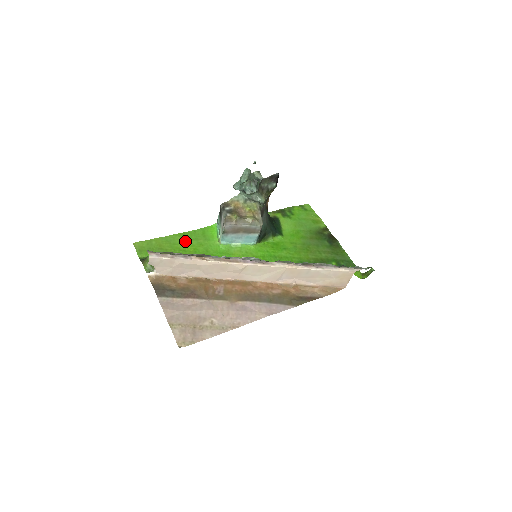
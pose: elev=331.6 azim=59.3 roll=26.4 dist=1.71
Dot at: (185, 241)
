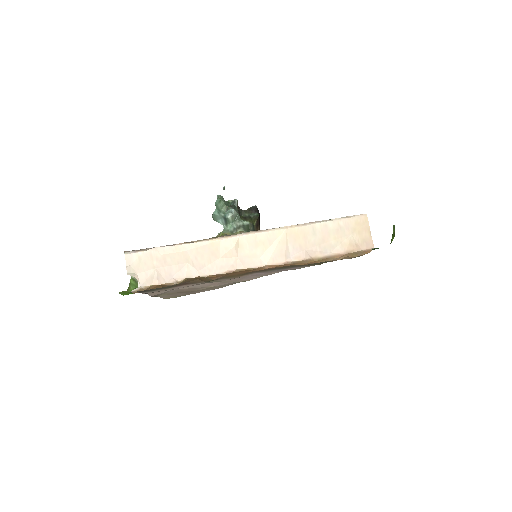
Dot at: occluded
